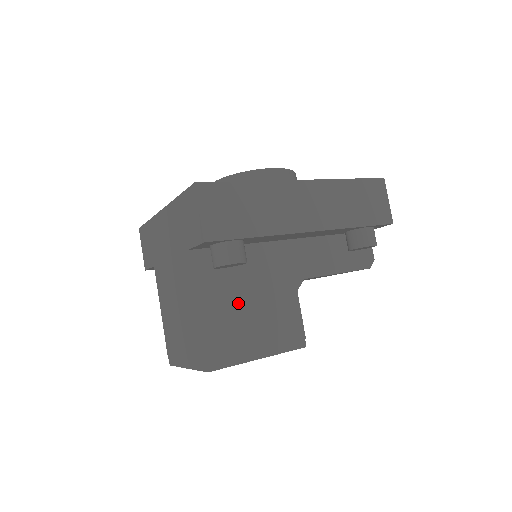
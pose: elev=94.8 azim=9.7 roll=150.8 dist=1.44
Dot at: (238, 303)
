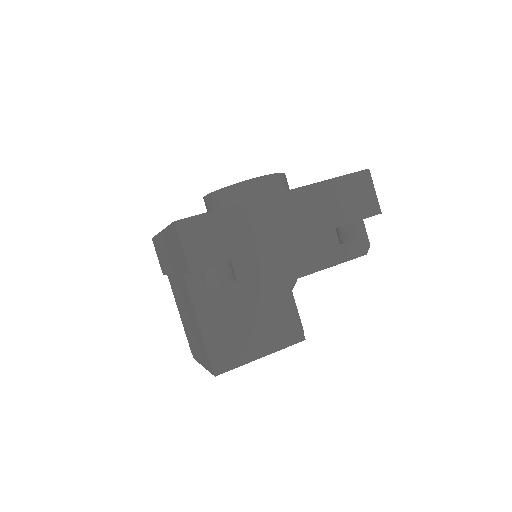
Dot at: (235, 313)
